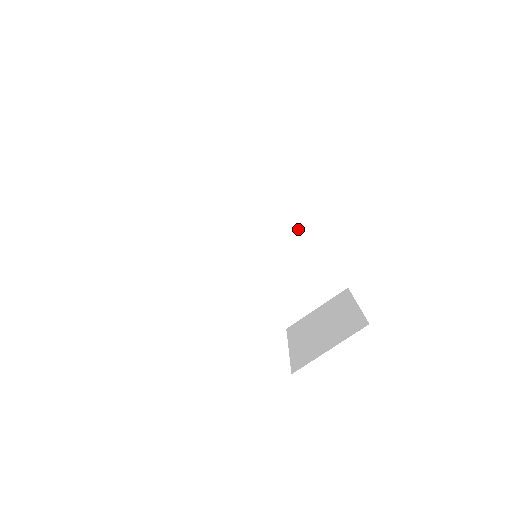
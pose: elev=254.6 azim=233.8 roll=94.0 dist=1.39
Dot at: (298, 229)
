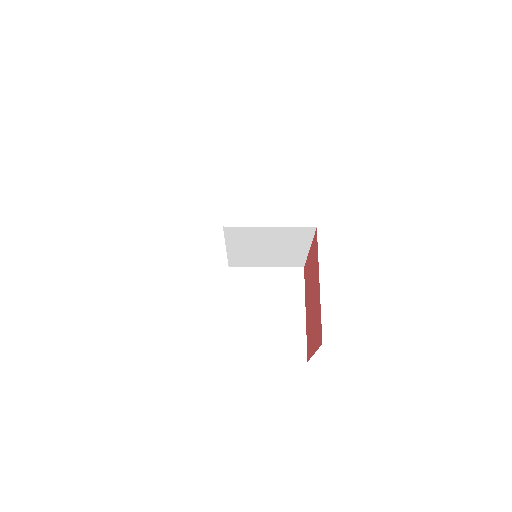
Dot at: (298, 282)
